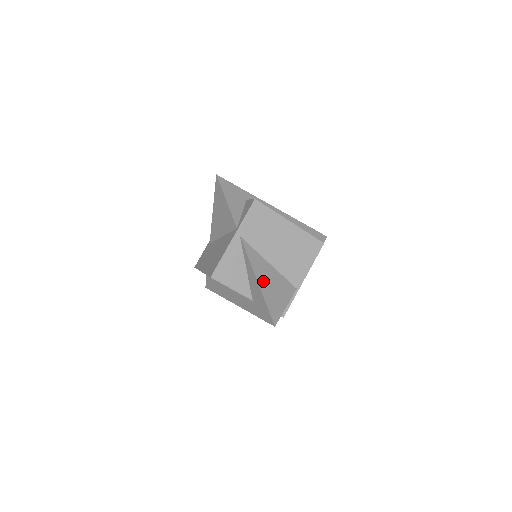
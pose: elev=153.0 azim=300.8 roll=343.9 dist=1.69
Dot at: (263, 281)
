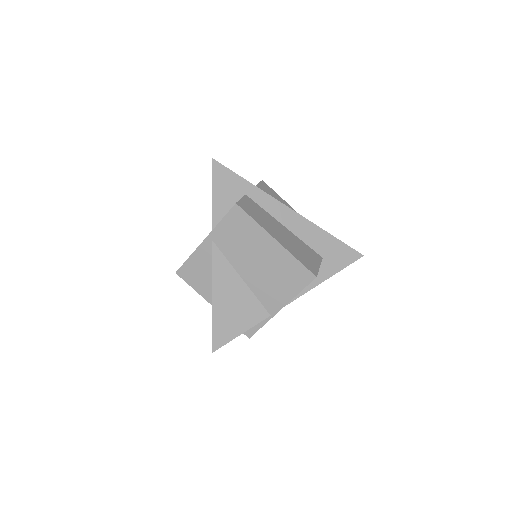
Dot at: (221, 298)
